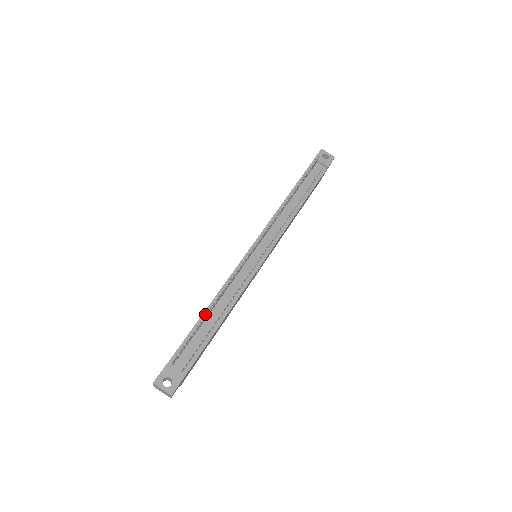
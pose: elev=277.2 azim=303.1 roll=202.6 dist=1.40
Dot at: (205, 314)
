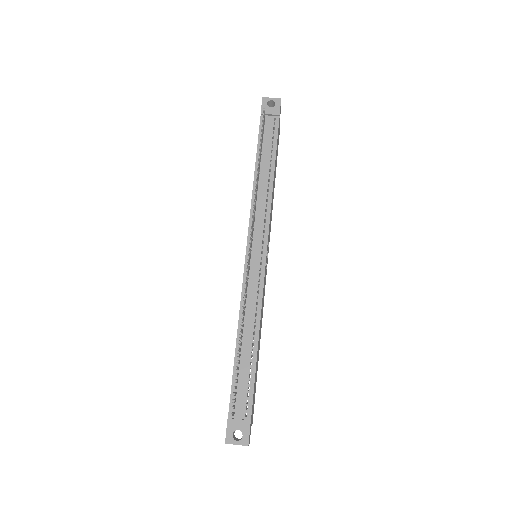
Dot at: (237, 354)
